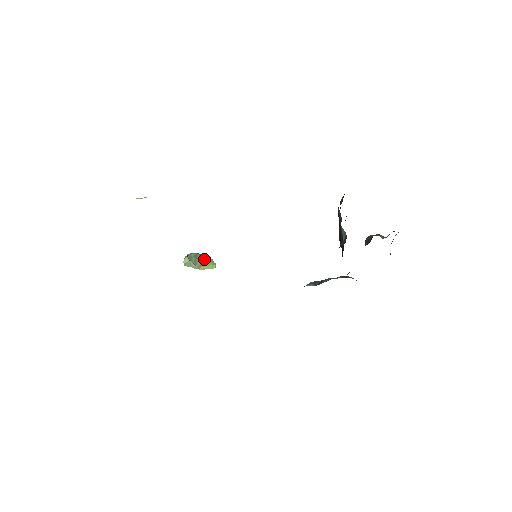
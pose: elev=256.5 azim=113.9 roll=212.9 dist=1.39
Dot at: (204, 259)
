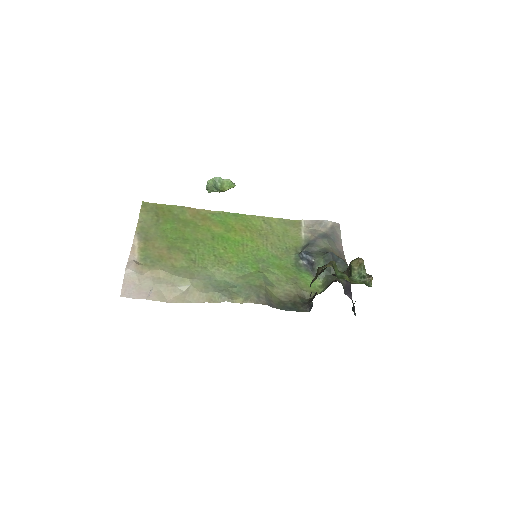
Dot at: (223, 184)
